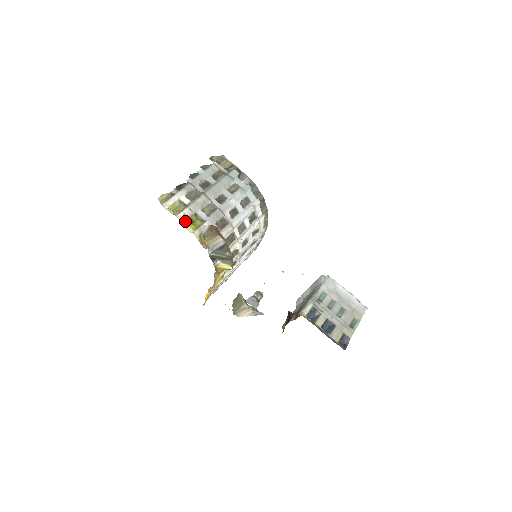
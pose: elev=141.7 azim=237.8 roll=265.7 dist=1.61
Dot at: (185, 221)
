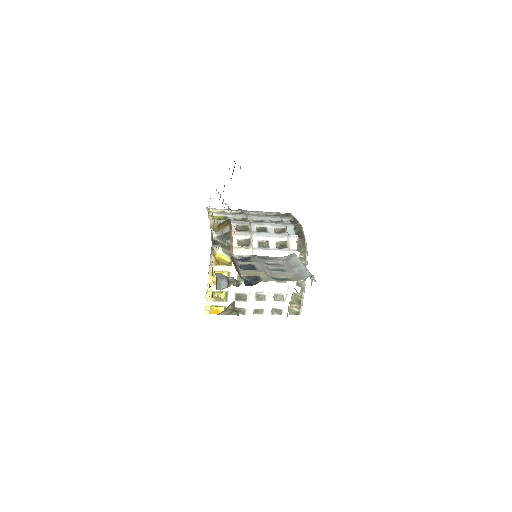
Dot at: occluded
